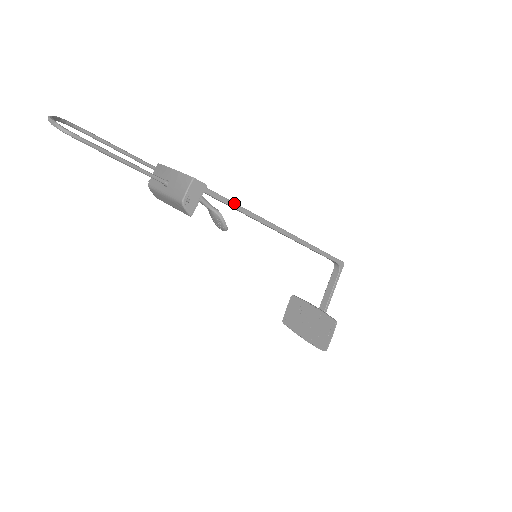
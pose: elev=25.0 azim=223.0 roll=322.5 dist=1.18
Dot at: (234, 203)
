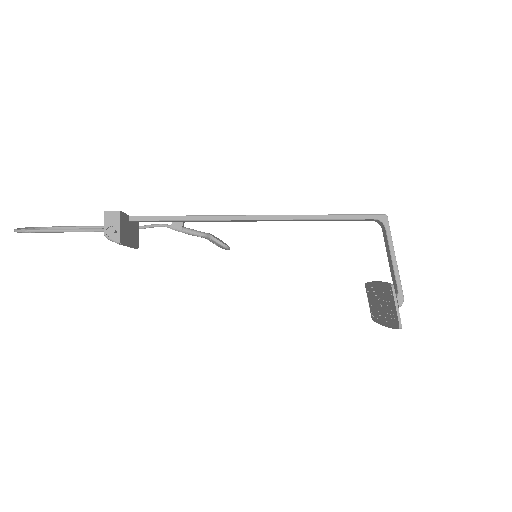
Dot at: (187, 216)
